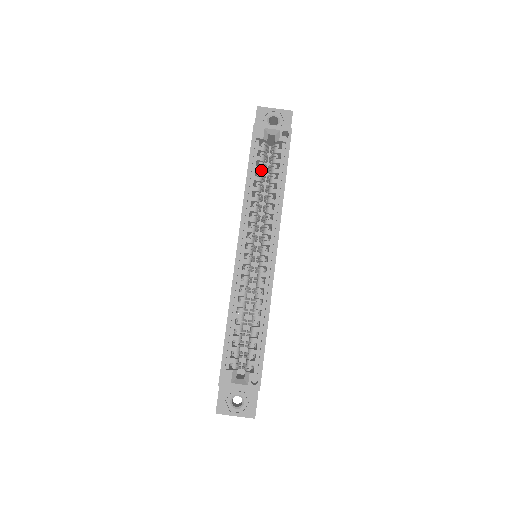
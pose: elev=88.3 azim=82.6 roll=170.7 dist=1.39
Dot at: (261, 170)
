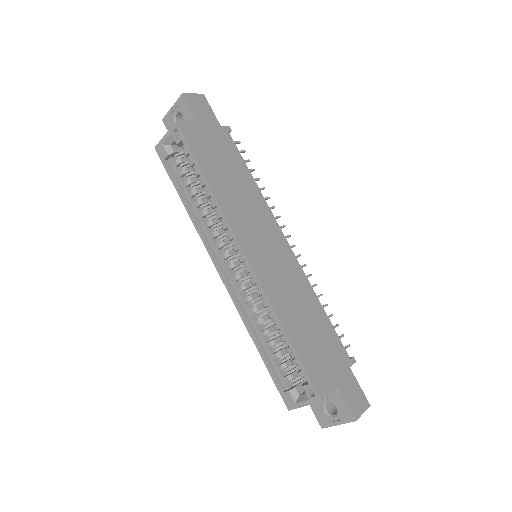
Dot at: (189, 183)
